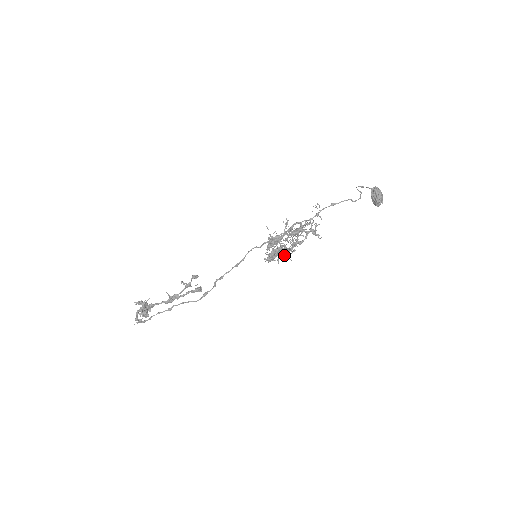
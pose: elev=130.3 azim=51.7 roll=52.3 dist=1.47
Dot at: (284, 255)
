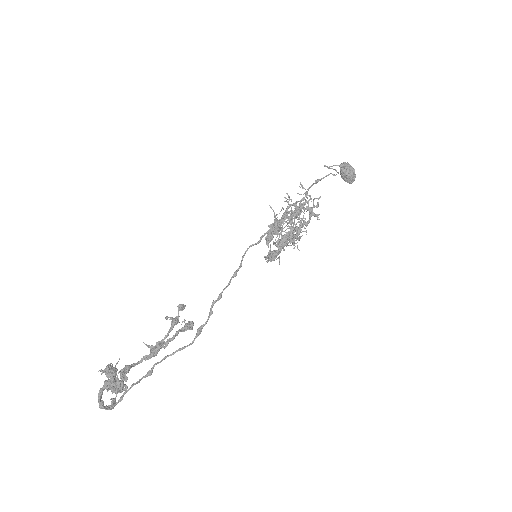
Dot at: (298, 238)
